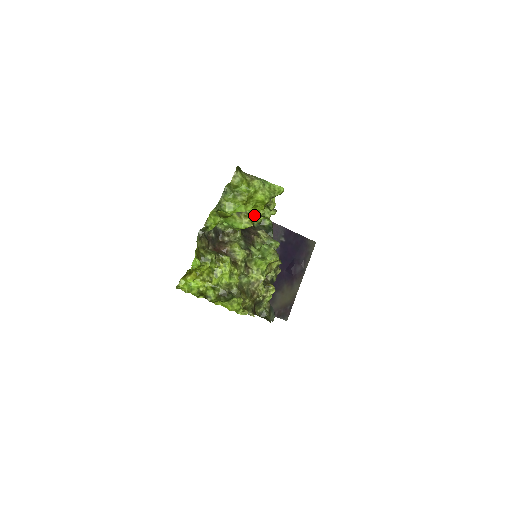
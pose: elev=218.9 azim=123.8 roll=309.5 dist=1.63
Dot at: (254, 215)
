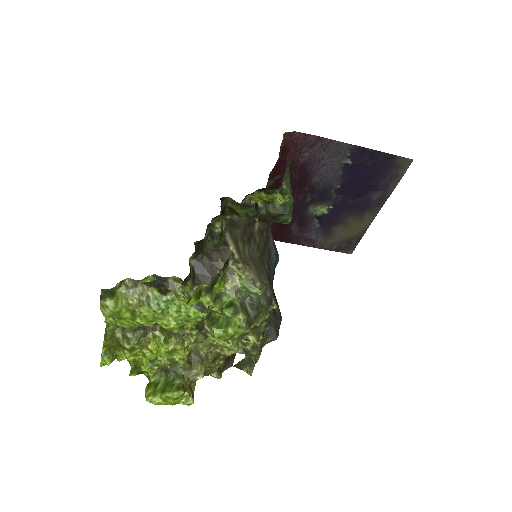
Dot at: (188, 298)
